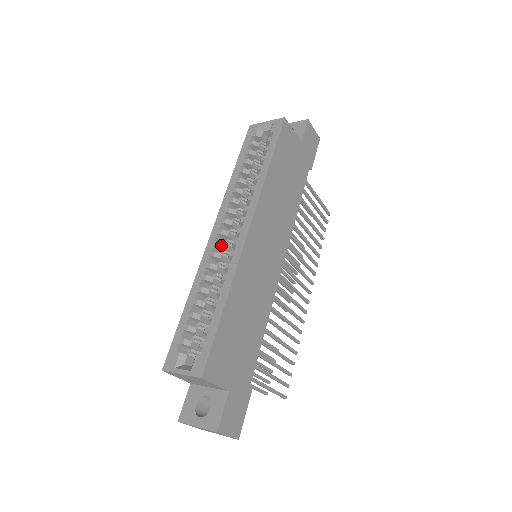
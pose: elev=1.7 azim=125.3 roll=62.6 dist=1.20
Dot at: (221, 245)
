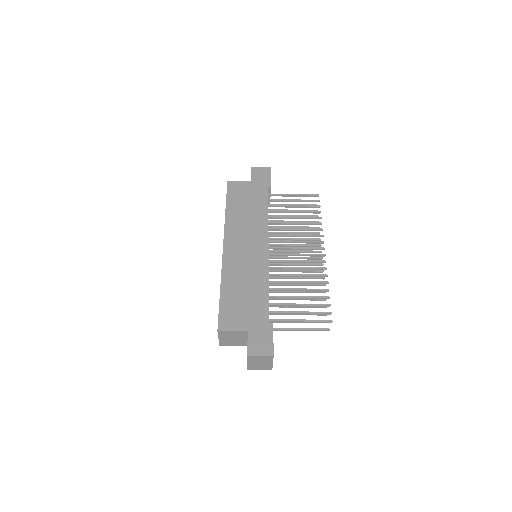
Dot at: occluded
